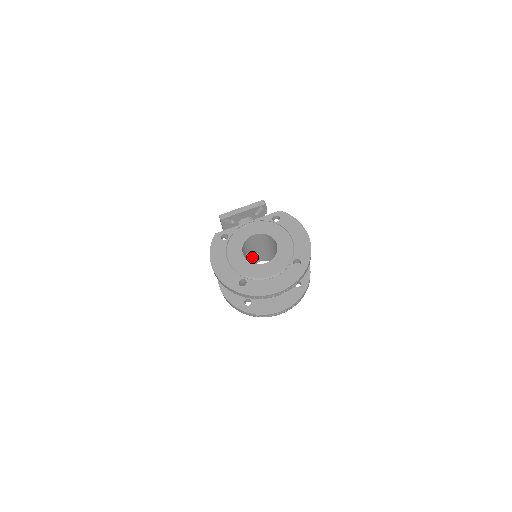
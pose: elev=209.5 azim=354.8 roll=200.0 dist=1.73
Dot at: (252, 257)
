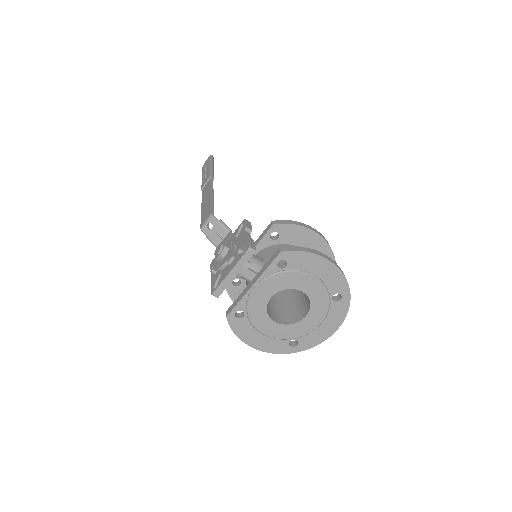
Dot at: occluded
